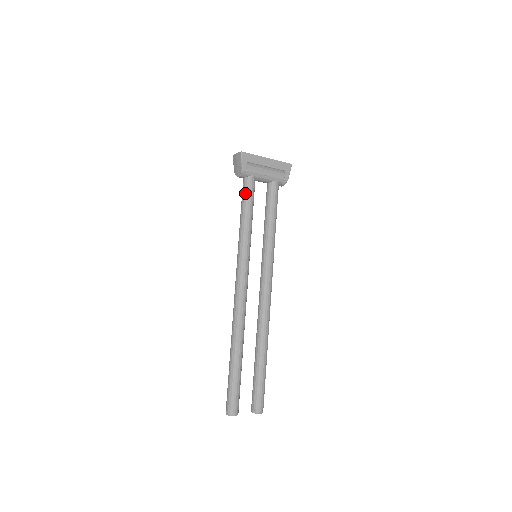
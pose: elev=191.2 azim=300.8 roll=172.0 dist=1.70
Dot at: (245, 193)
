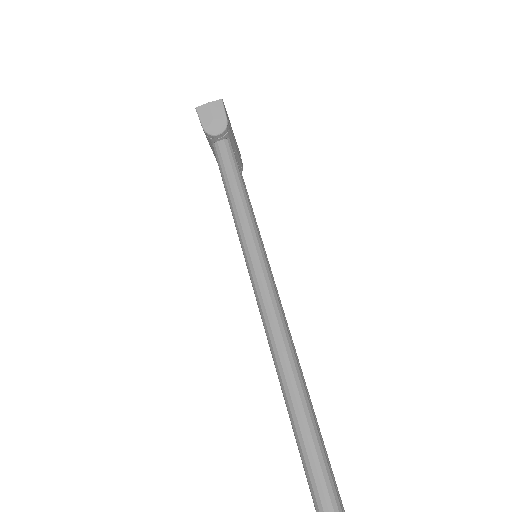
Dot at: (231, 159)
